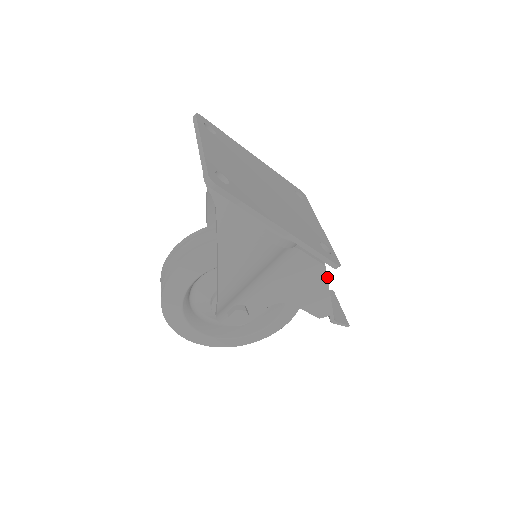
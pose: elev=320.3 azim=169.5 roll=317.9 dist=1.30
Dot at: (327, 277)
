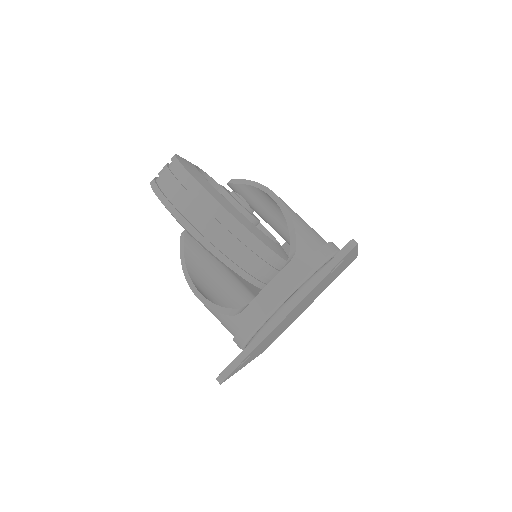
Dot at: occluded
